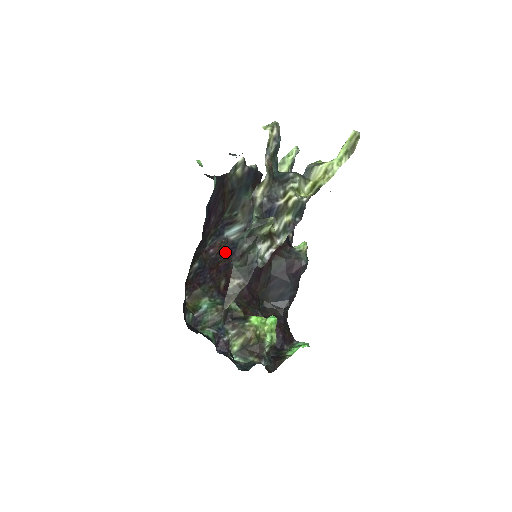
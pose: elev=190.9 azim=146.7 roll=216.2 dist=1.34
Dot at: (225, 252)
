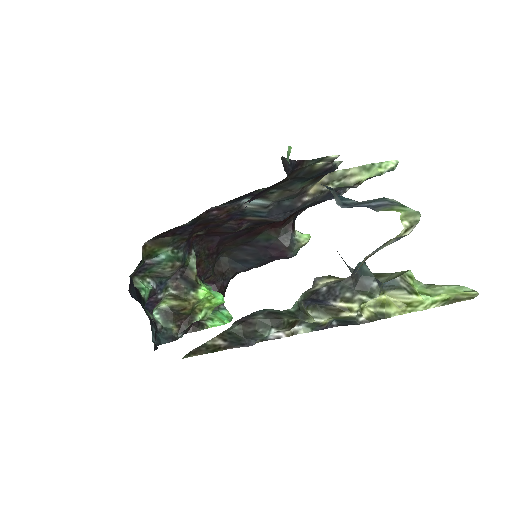
Dot at: (227, 216)
